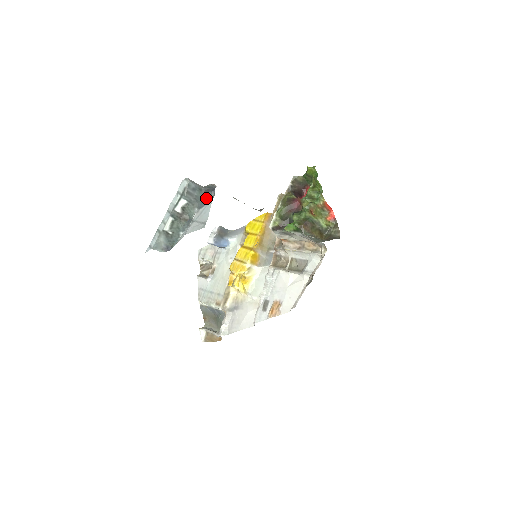
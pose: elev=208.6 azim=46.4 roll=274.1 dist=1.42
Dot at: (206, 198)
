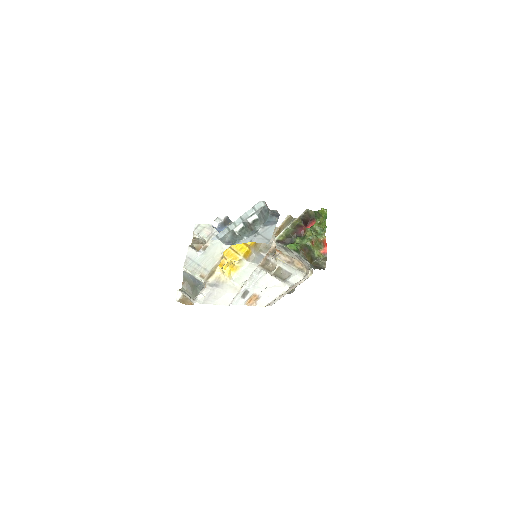
Dot at: (271, 220)
